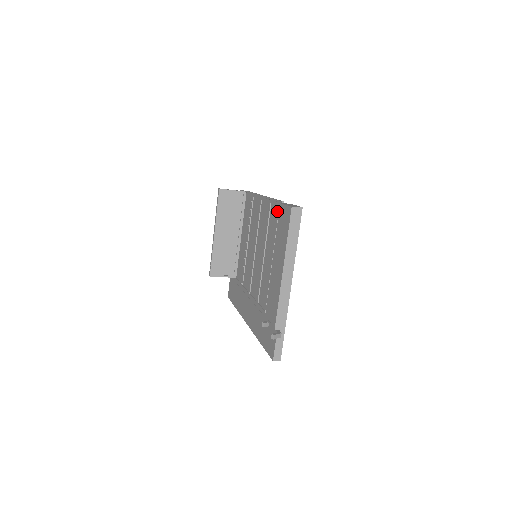
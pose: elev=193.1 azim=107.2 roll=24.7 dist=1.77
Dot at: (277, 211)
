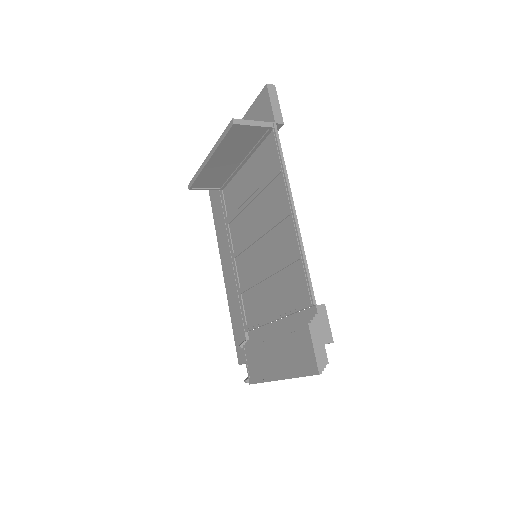
Dot at: (303, 291)
